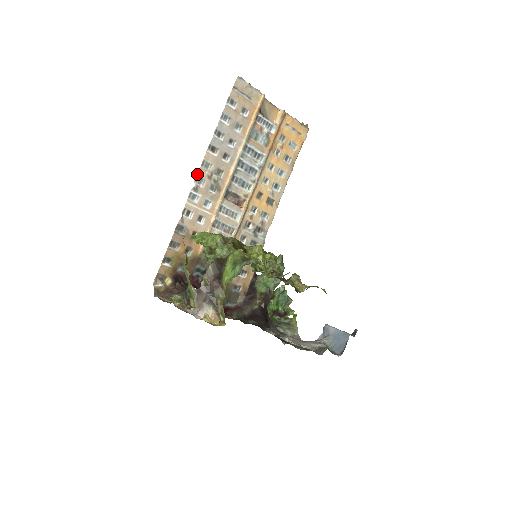
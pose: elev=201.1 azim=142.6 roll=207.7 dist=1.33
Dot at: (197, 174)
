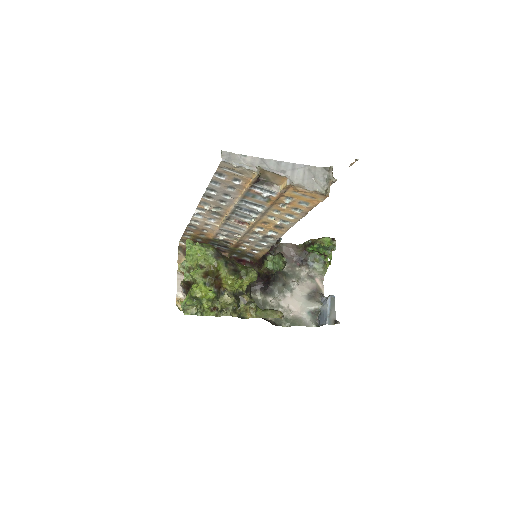
Dot at: (197, 207)
